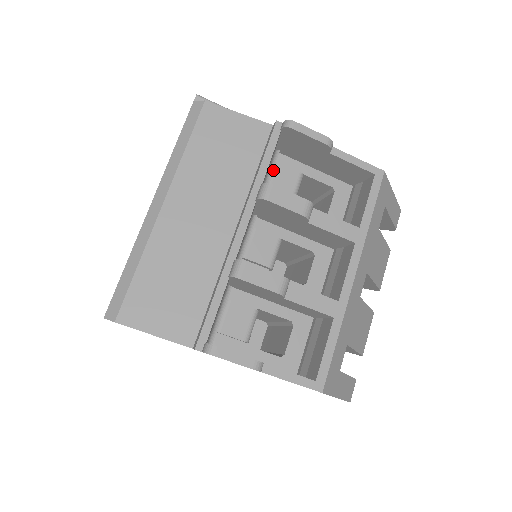
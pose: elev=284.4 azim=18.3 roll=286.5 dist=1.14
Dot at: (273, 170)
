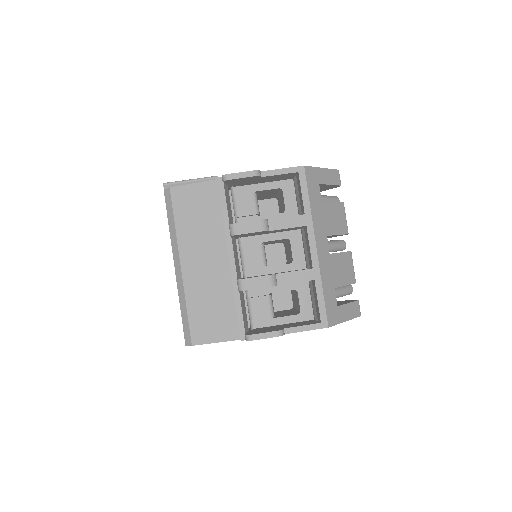
Dot at: (235, 202)
